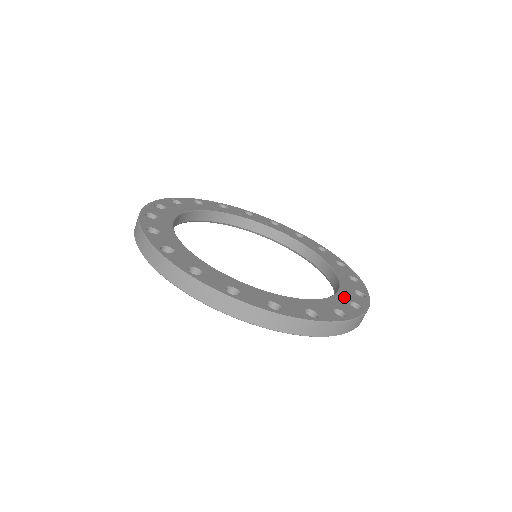
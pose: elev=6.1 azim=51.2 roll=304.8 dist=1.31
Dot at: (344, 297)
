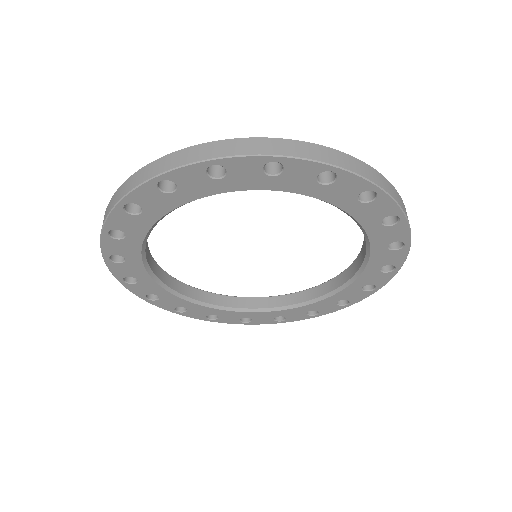
Dot at: occluded
